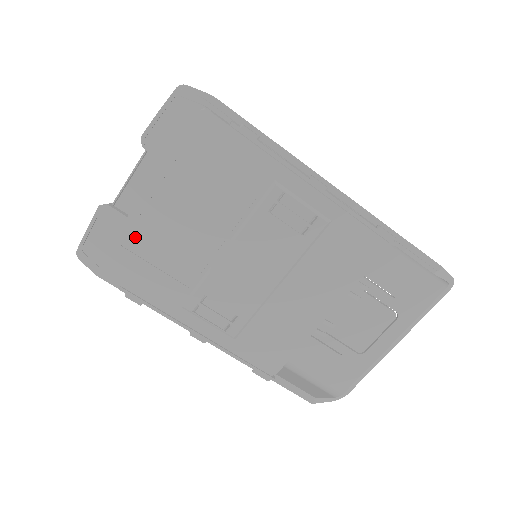
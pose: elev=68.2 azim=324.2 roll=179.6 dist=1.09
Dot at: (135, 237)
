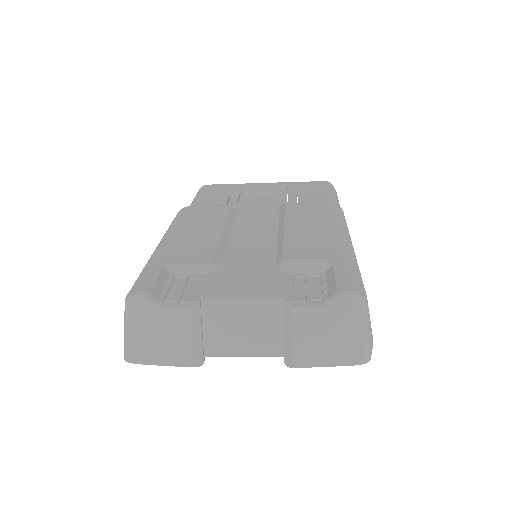
Dot at: occluded
